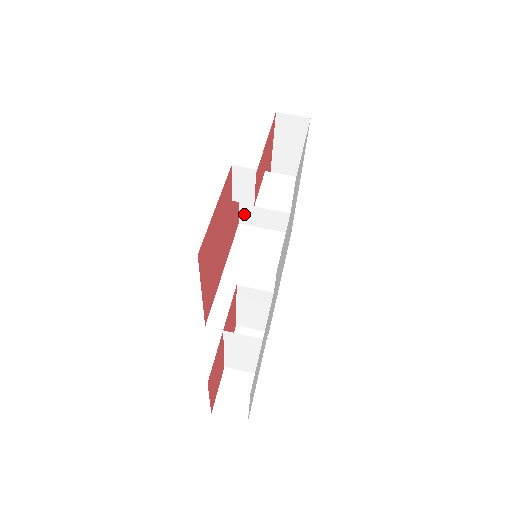
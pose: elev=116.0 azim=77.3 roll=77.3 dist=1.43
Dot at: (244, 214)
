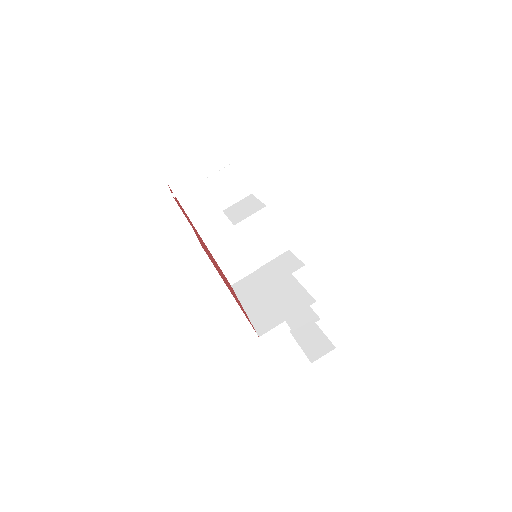
Dot at: occluded
